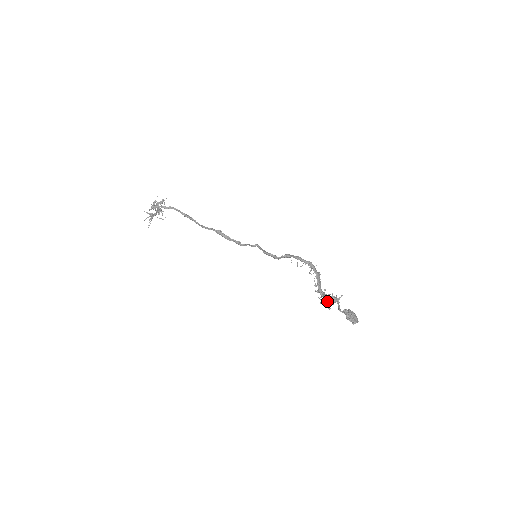
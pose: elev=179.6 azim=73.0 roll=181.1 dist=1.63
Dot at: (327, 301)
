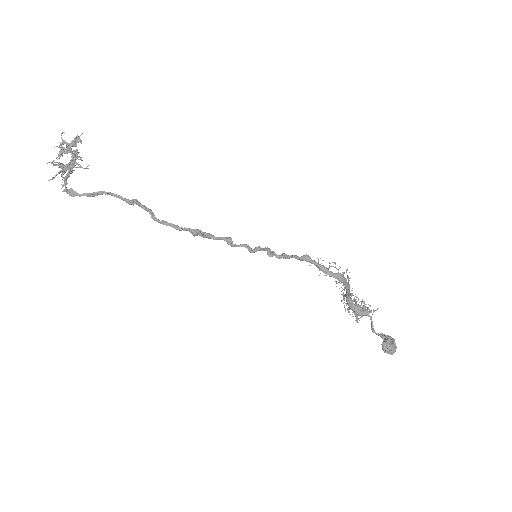
Dot at: (357, 316)
